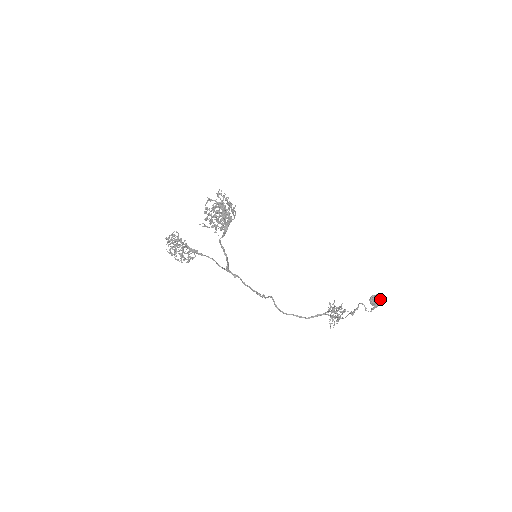
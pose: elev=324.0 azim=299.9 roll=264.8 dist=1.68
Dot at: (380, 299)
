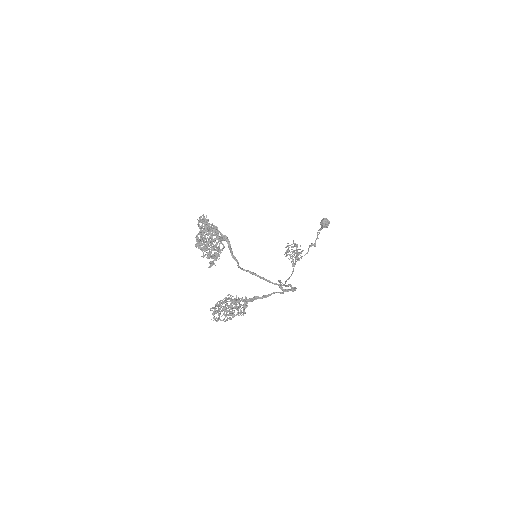
Dot at: occluded
